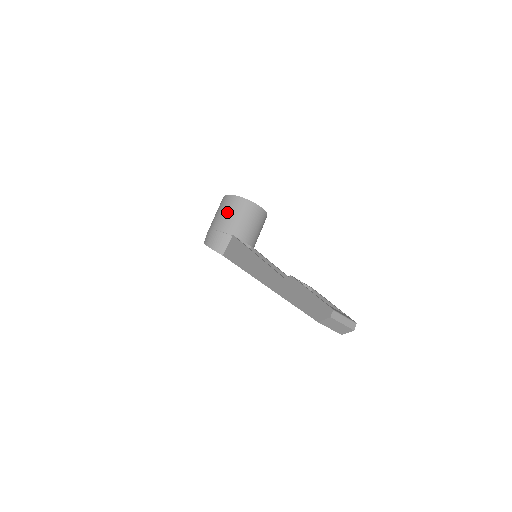
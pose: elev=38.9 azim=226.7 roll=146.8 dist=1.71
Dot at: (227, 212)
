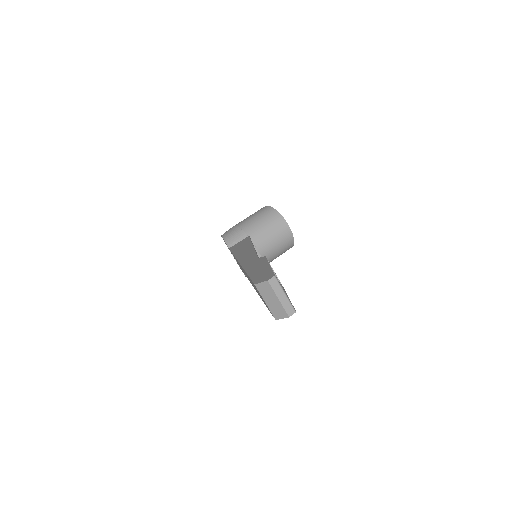
Dot at: (256, 216)
